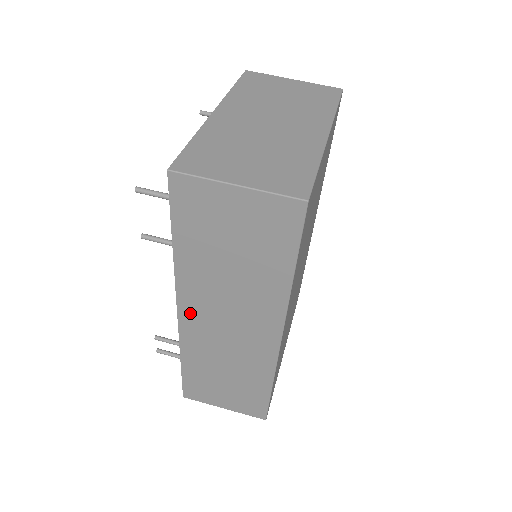
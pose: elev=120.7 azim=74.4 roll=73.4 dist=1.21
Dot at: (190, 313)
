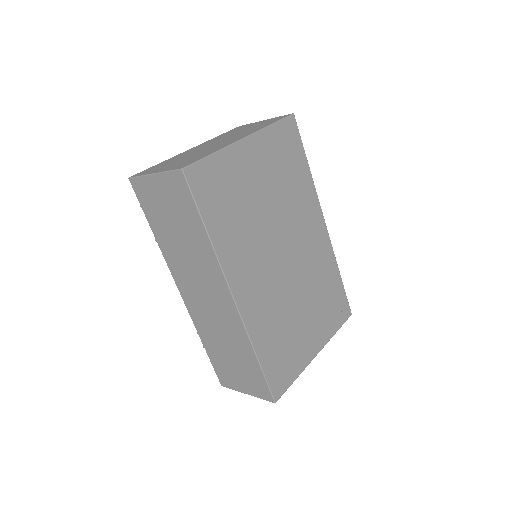
Dot at: (184, 290)
